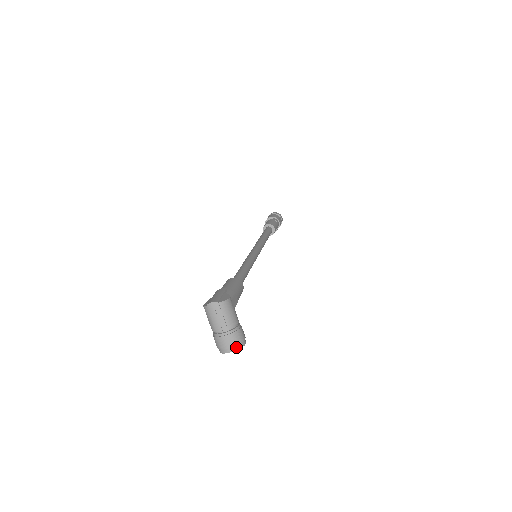
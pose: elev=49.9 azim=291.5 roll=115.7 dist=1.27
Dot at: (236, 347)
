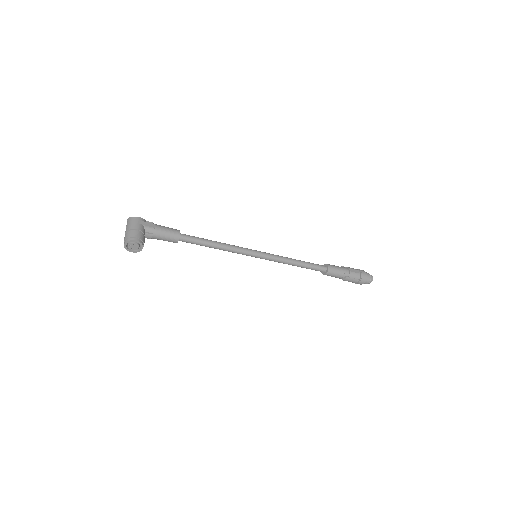
Dot at: (128, 240)
